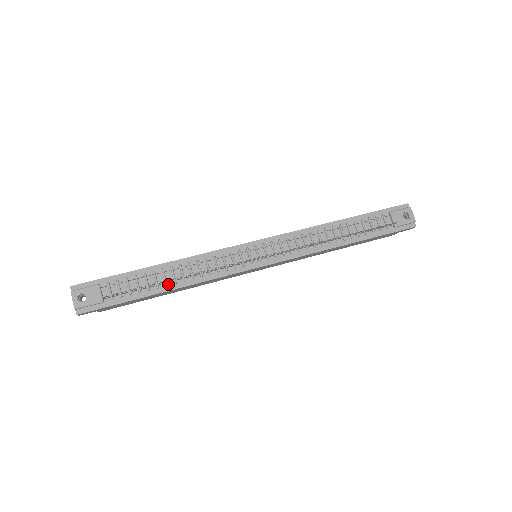
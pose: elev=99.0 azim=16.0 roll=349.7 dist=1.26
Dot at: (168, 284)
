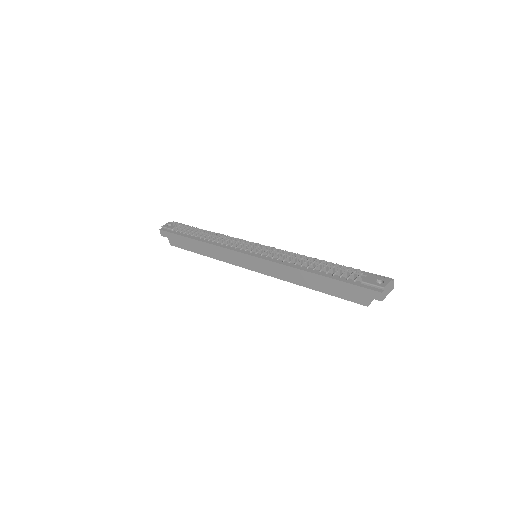
Dot at: (201, 238)
